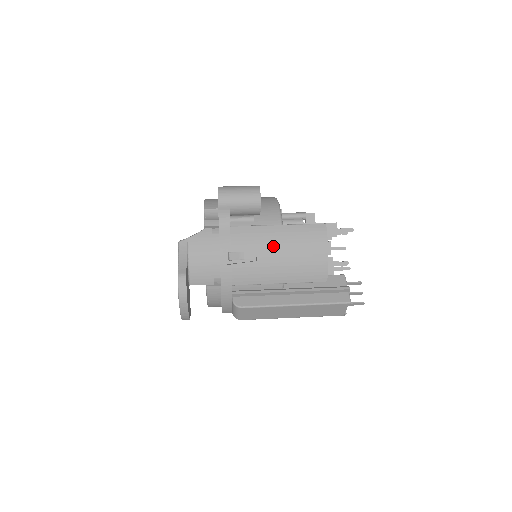
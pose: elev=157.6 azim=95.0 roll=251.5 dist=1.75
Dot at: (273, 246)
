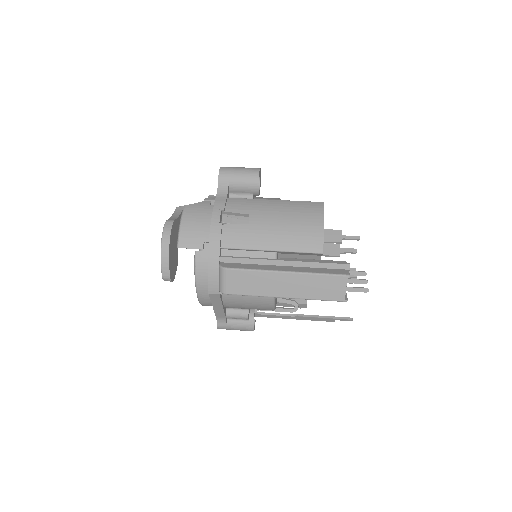
Dot at: (267, 213)
